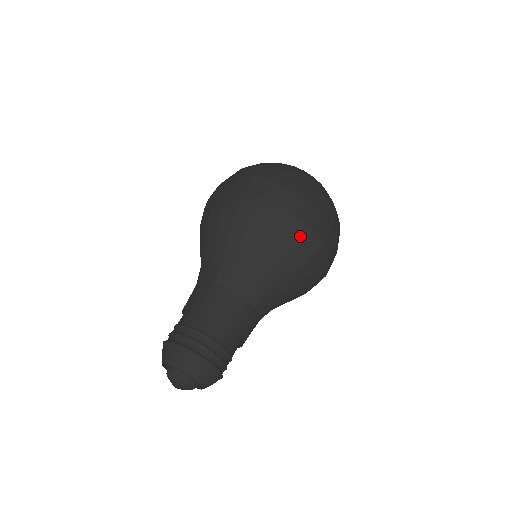
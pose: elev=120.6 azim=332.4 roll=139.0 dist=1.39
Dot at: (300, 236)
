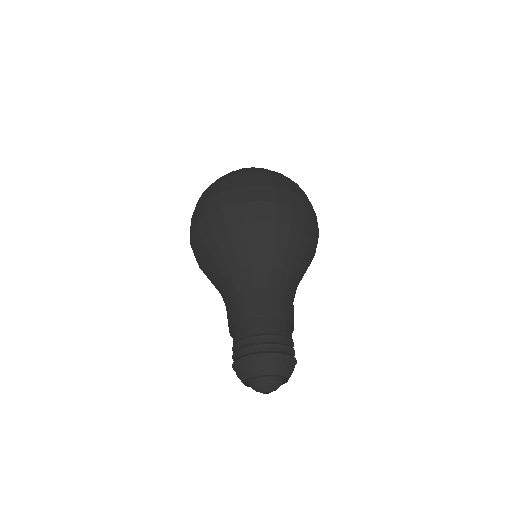
Dot at: (316, 236)
